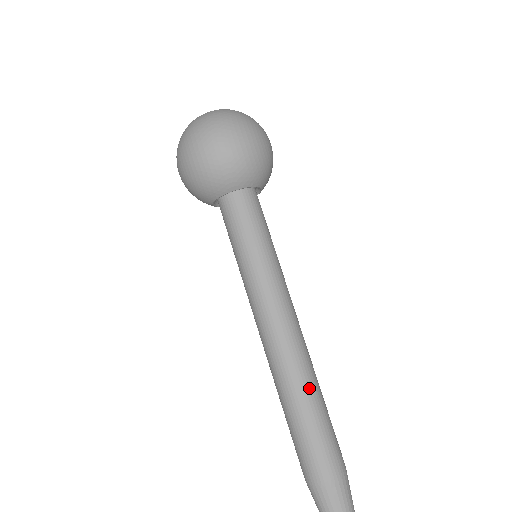
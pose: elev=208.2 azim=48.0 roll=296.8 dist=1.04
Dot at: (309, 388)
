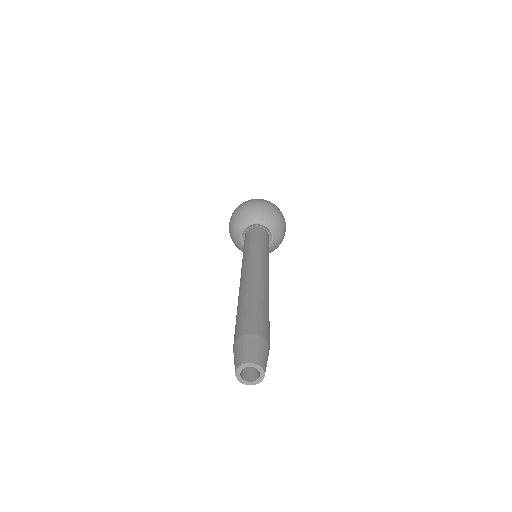
Dot at: (266, 298)
